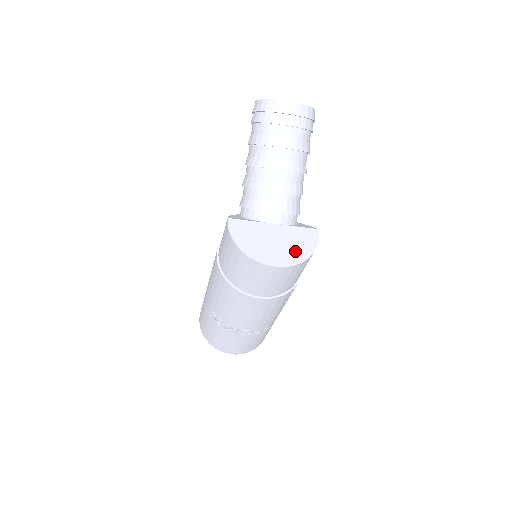
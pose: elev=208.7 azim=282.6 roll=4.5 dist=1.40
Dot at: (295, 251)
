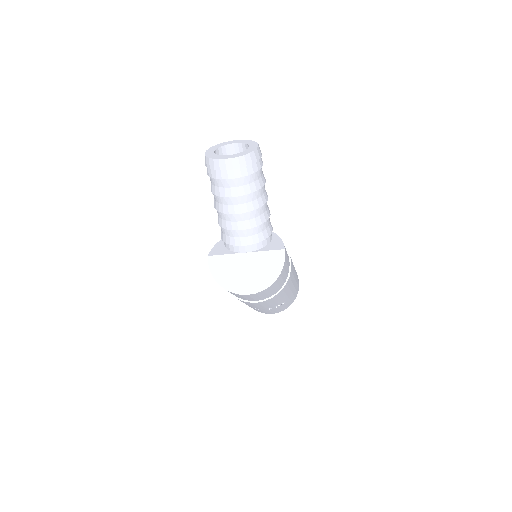
Dot at: (264, 276)
